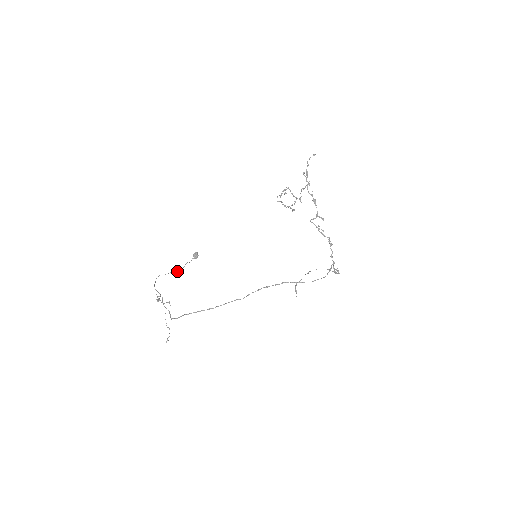
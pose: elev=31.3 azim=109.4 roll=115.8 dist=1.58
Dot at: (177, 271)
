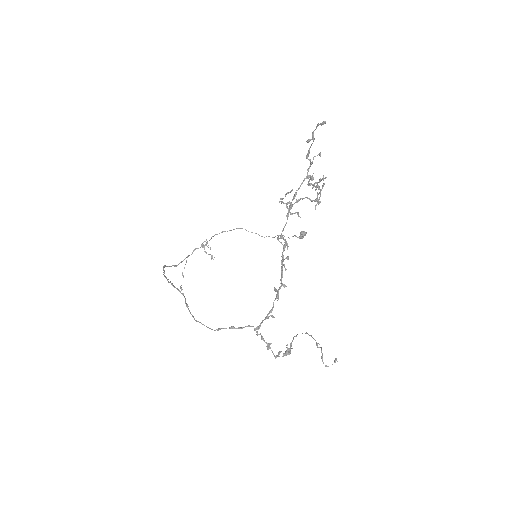
Dot at: occluded
